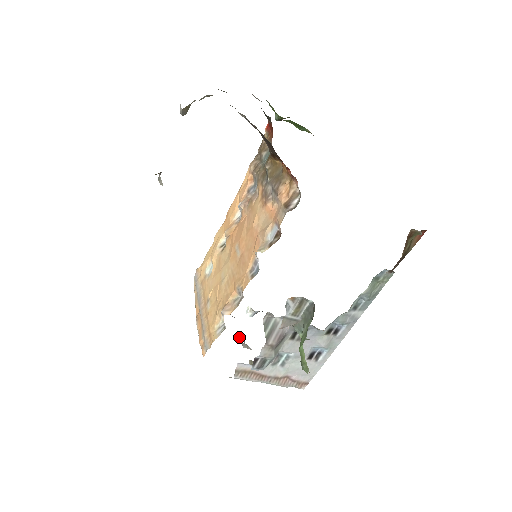
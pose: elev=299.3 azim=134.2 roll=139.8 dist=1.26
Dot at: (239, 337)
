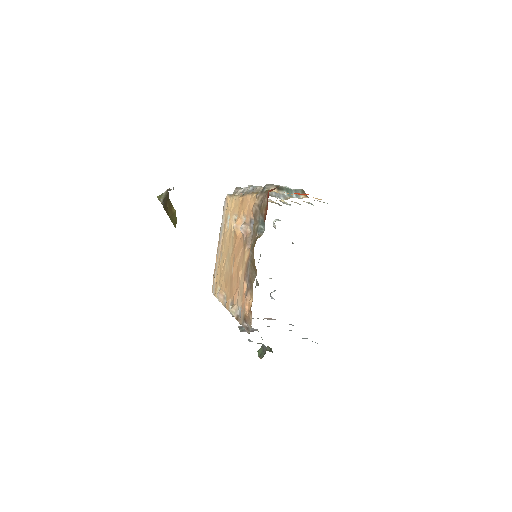
Dot at: occluded
